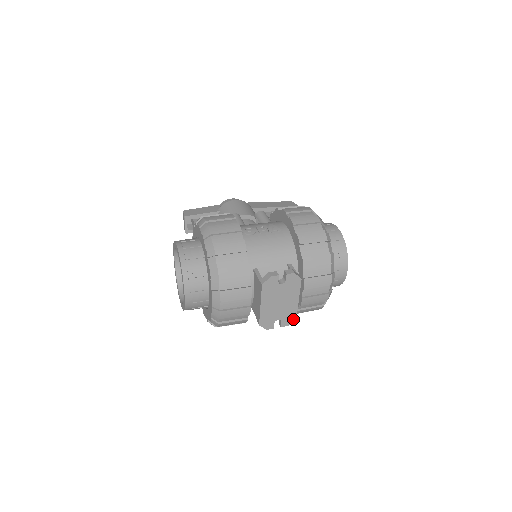
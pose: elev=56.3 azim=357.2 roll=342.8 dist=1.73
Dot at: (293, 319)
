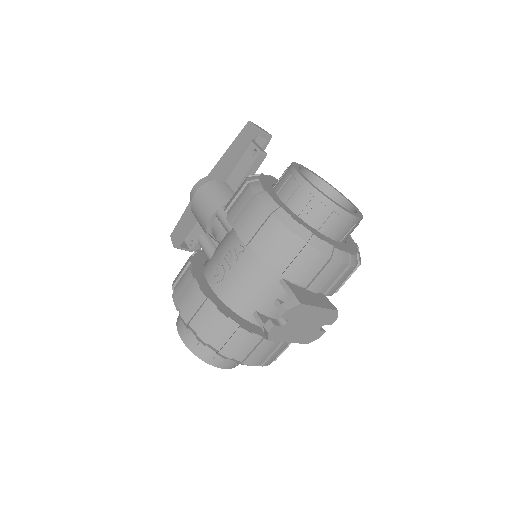
Dot at: (335, 314)
